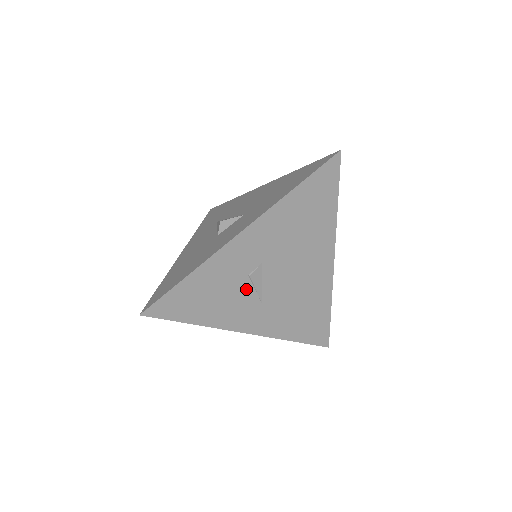
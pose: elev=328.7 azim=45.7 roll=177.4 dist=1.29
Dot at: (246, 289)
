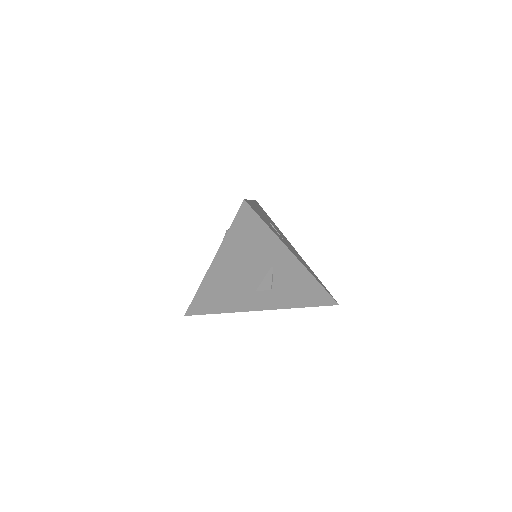
Dot at: (275, 230)
